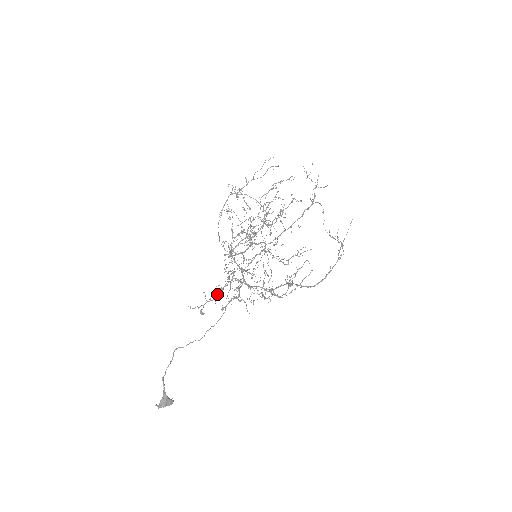
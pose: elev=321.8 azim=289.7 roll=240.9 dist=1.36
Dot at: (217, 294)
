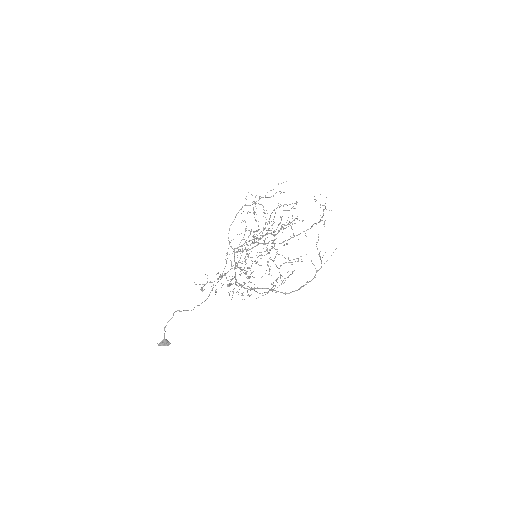
Dot at: (220, 277)
